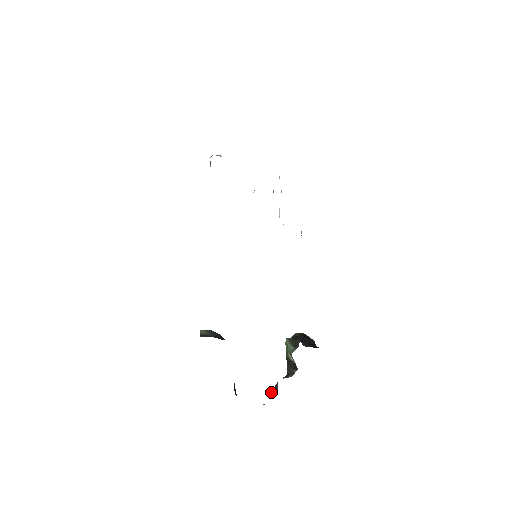
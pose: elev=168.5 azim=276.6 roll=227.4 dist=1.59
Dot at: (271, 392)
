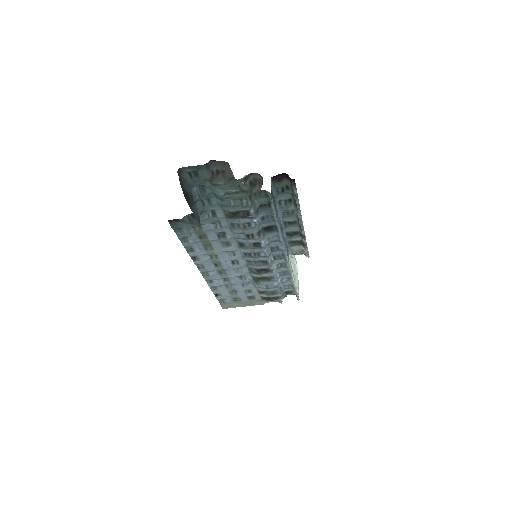
Dot at: occluded
